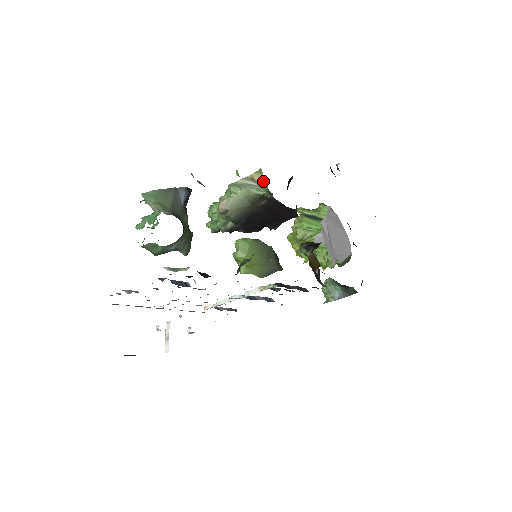
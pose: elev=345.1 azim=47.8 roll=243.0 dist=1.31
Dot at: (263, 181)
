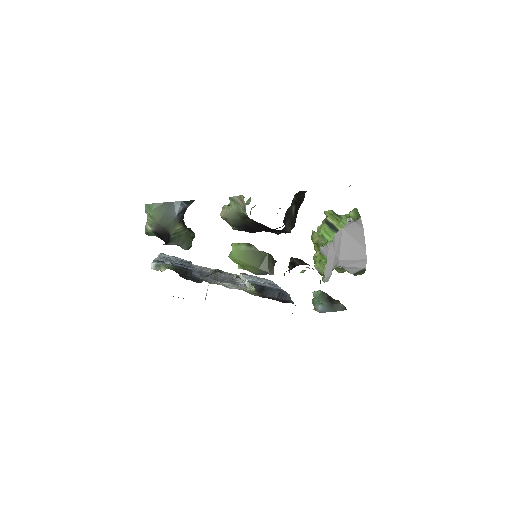
Dot at: (245, 205)
